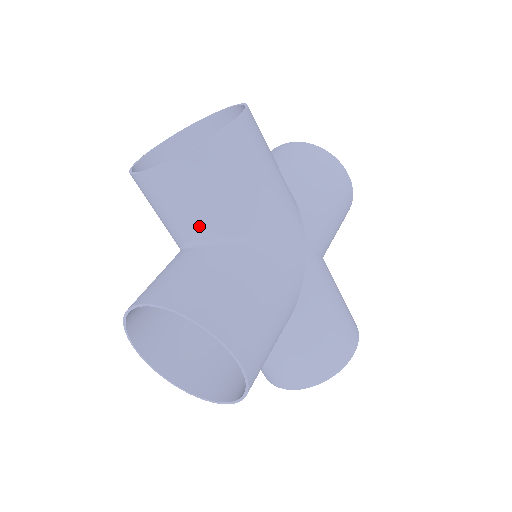
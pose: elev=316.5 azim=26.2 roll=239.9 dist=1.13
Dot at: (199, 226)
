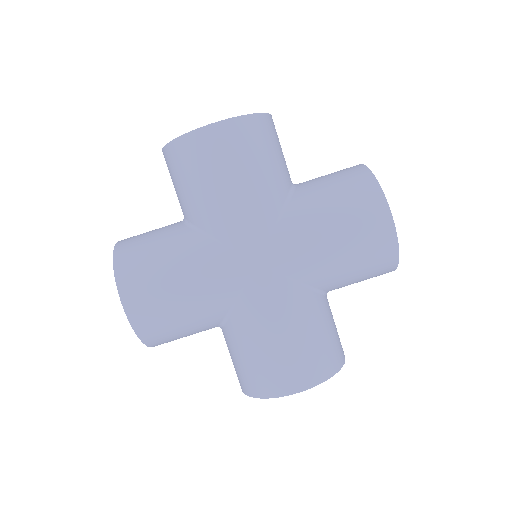
Dot at: occluded
